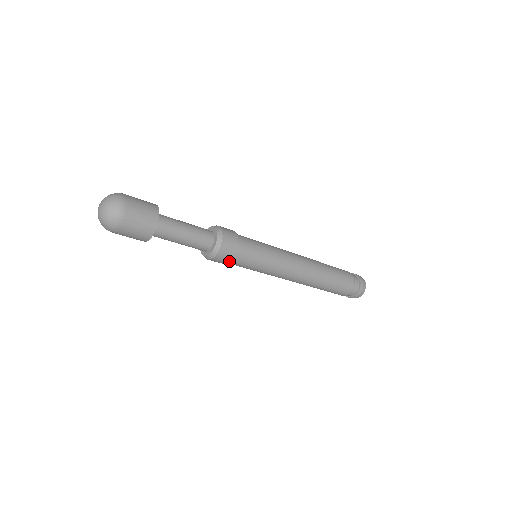
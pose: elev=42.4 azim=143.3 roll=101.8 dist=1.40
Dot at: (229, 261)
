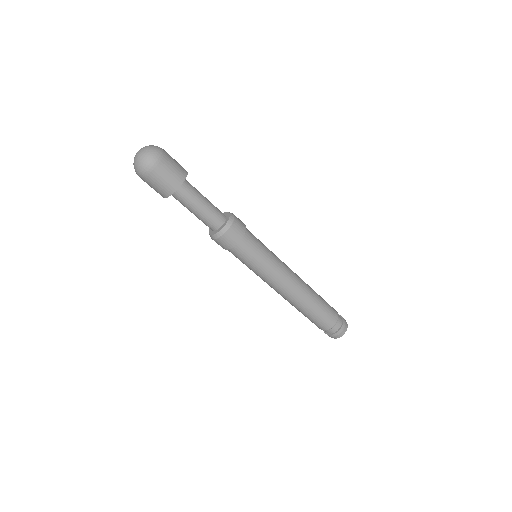
Dot at: (232, 246)
